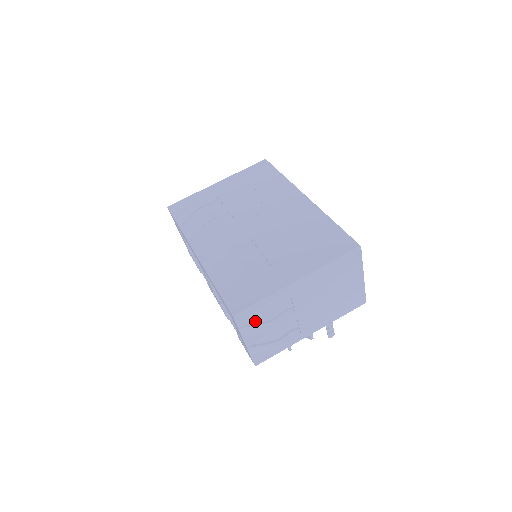
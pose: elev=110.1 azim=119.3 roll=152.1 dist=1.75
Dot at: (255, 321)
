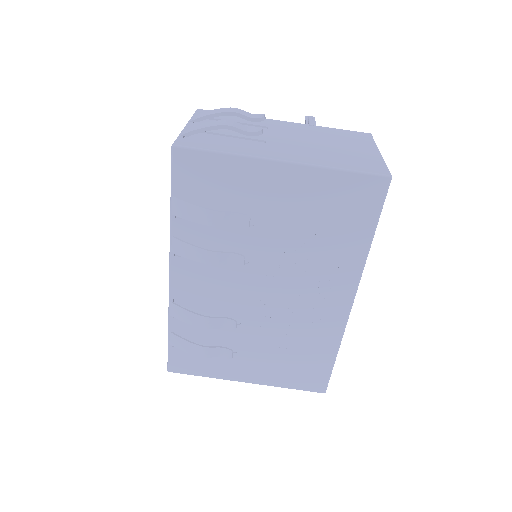
Dot at: occluded
